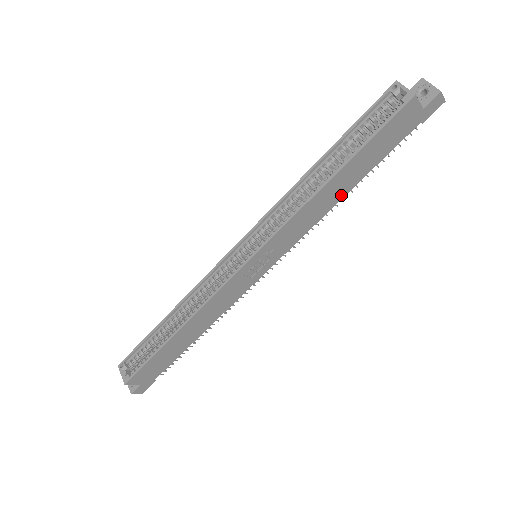
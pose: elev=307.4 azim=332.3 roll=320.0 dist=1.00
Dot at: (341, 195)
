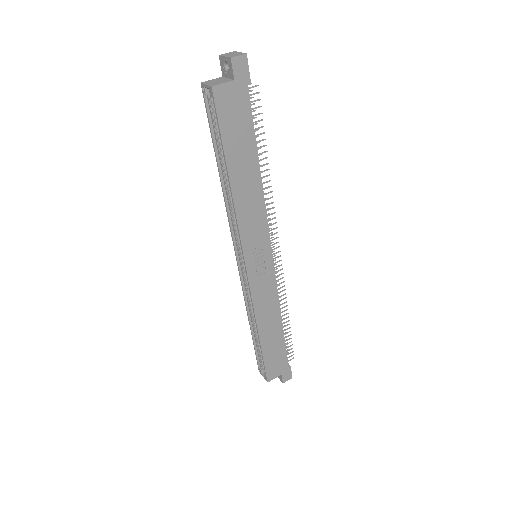
Dot at: (257, 178)
